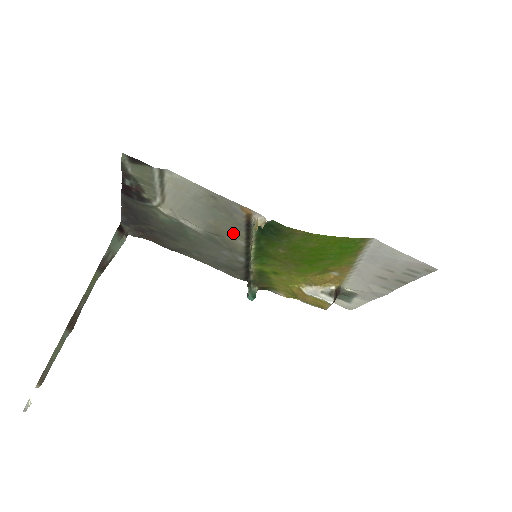
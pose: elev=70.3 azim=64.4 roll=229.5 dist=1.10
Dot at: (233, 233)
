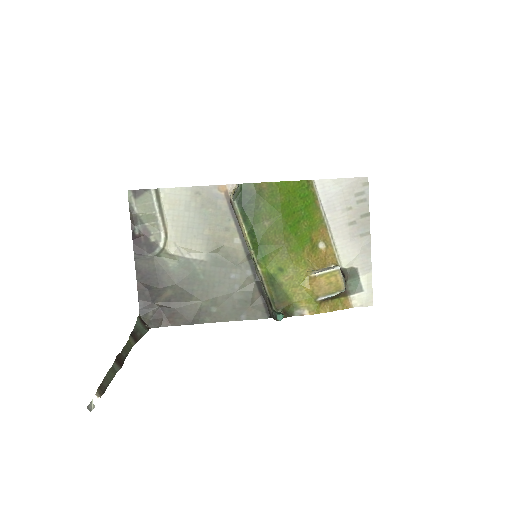
Dot at: (227, 232)
